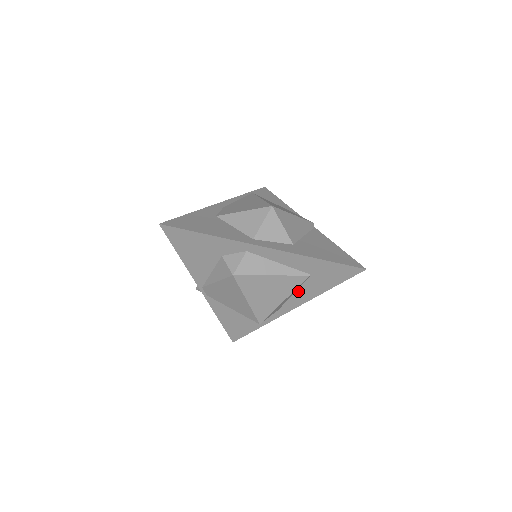
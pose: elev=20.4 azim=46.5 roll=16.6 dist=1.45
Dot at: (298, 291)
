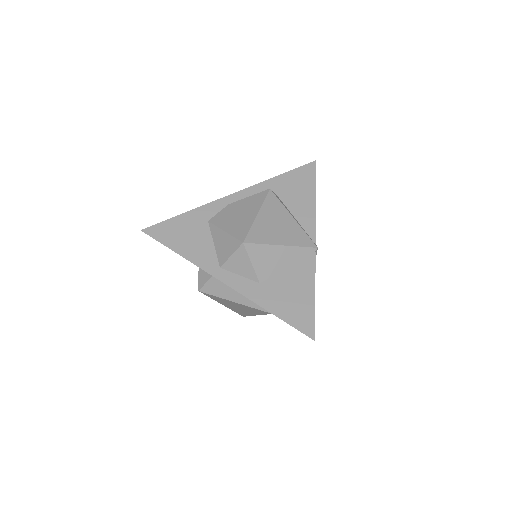
Dot at: occluded
